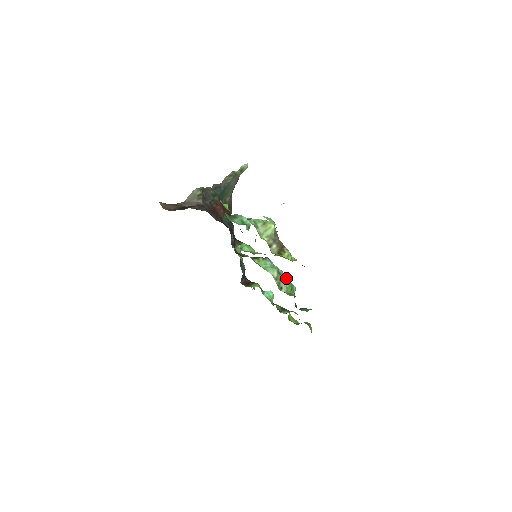
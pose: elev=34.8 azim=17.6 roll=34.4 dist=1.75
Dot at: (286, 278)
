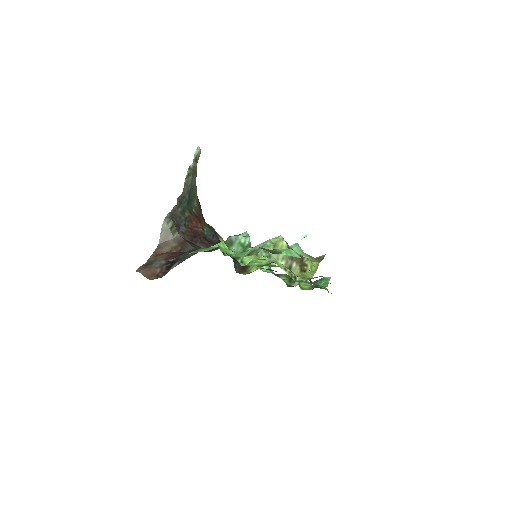
Dot at: occluded
